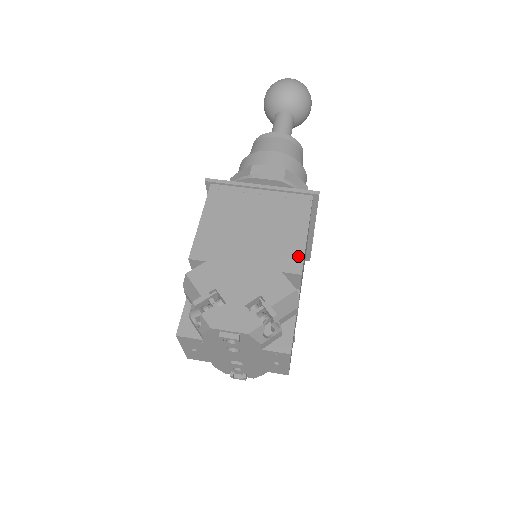
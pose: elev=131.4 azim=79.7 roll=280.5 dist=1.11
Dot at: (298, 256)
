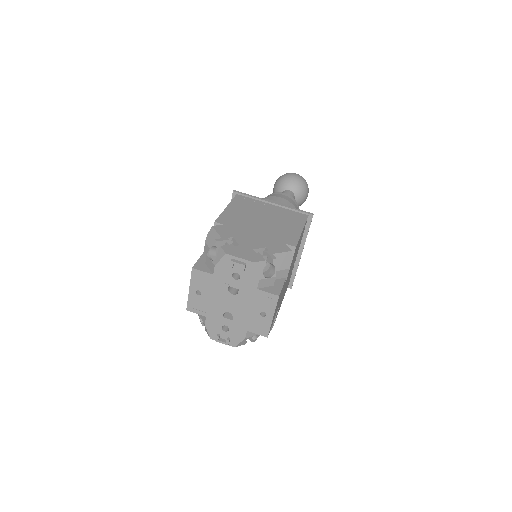
Dot at: (295, 238)
